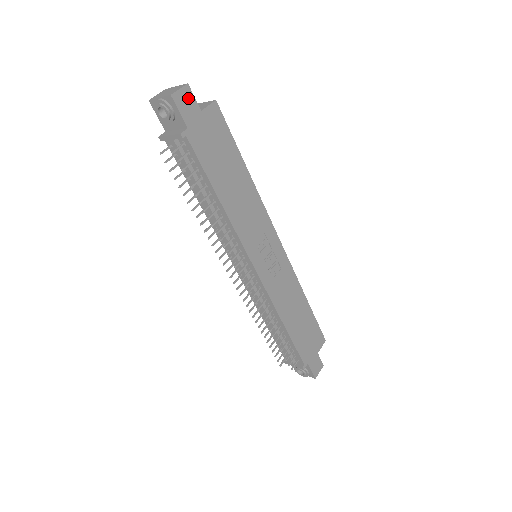
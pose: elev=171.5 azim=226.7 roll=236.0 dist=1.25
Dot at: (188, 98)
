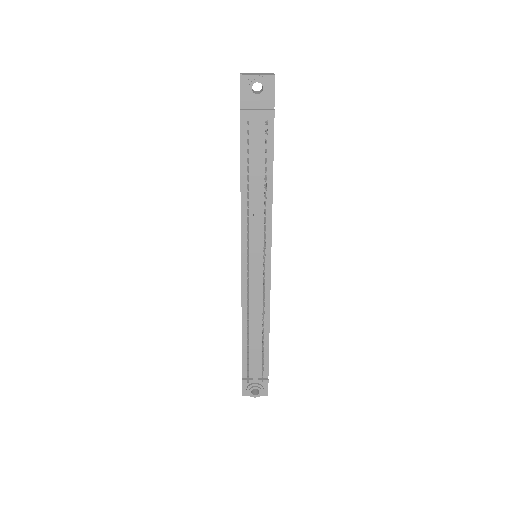
Dot at: occluded
